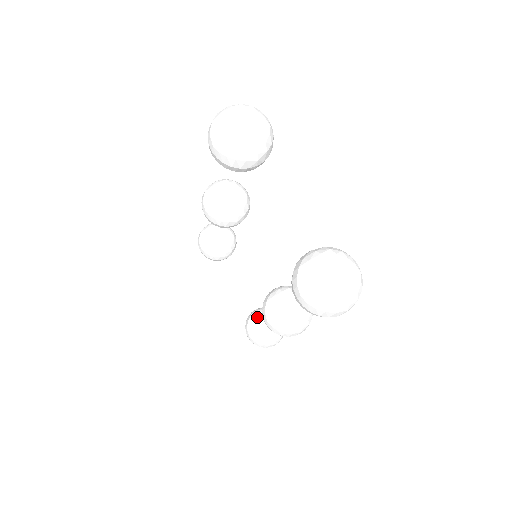
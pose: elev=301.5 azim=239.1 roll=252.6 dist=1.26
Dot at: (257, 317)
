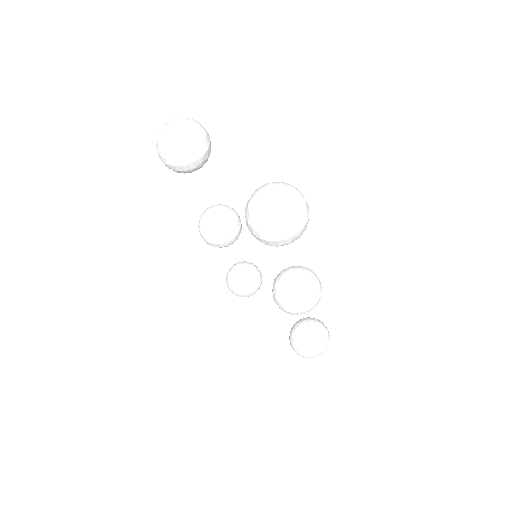
Dot at: (295, 328)
